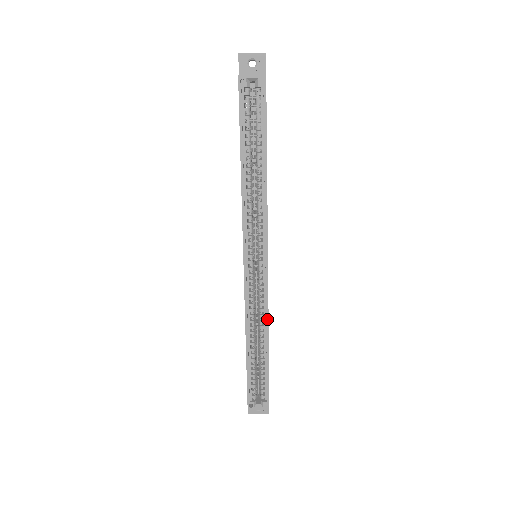
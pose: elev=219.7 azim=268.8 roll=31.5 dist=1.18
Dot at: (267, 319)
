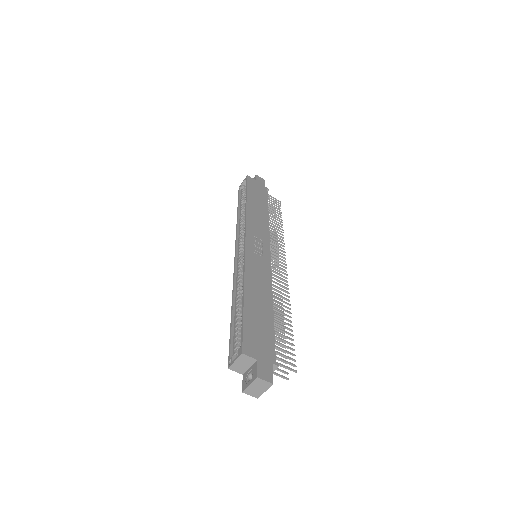
Dot at: (244, 274)
